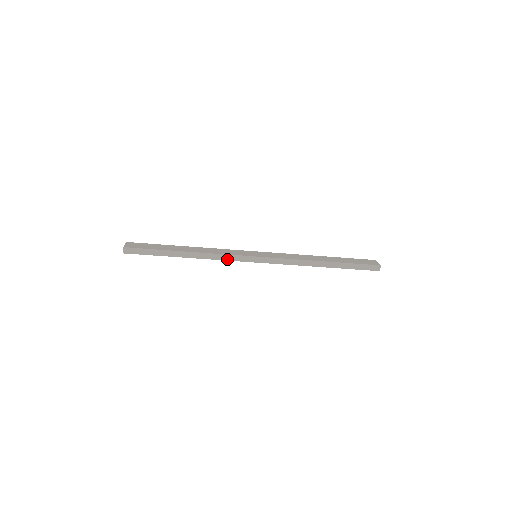
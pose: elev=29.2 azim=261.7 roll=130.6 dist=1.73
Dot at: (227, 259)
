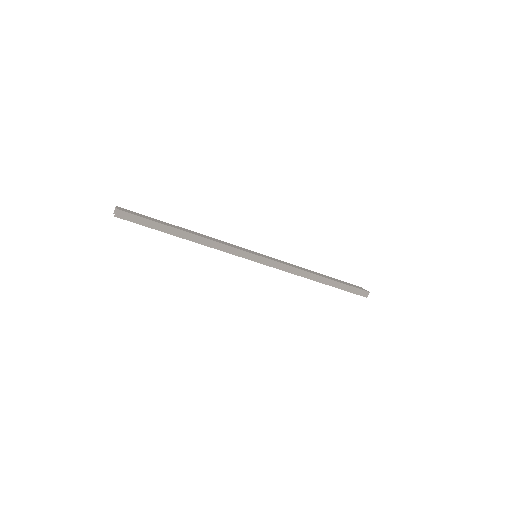
Dot at: (229, 251)
